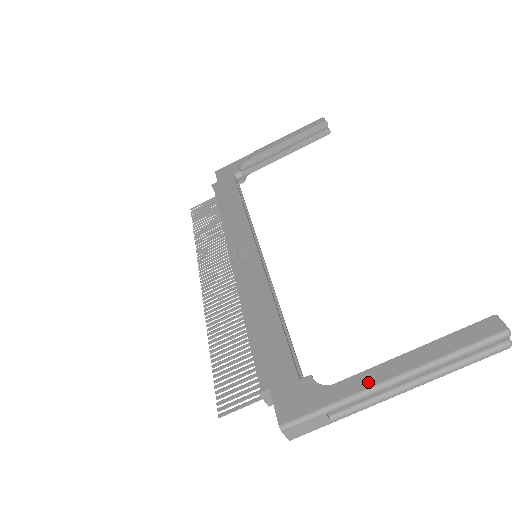
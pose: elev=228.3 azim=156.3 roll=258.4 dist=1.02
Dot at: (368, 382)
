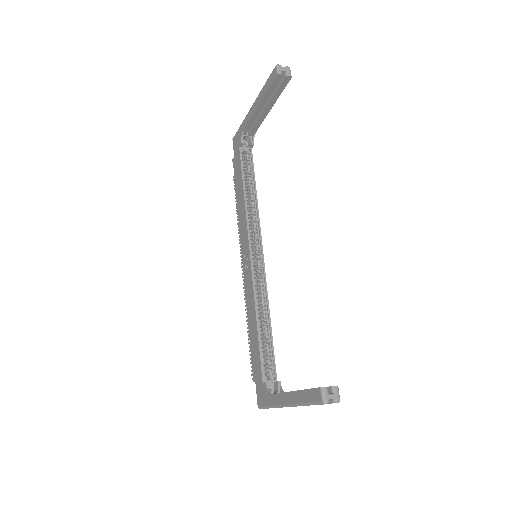
Dot at: (279, 402)
